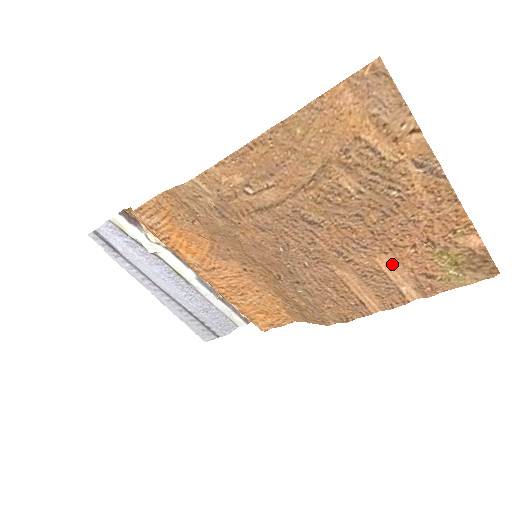
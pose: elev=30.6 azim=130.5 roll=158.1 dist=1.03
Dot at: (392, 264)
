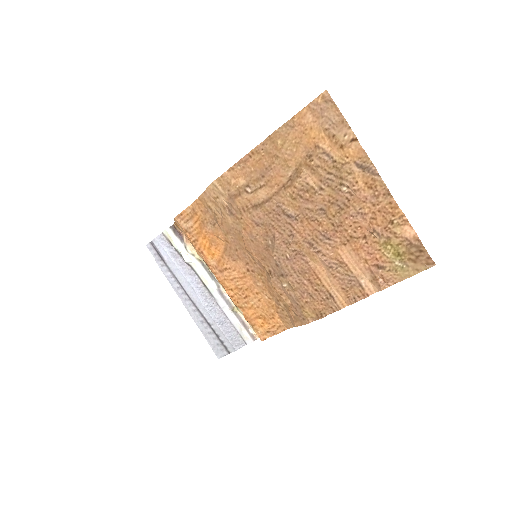
Dot at: (351, 255)
